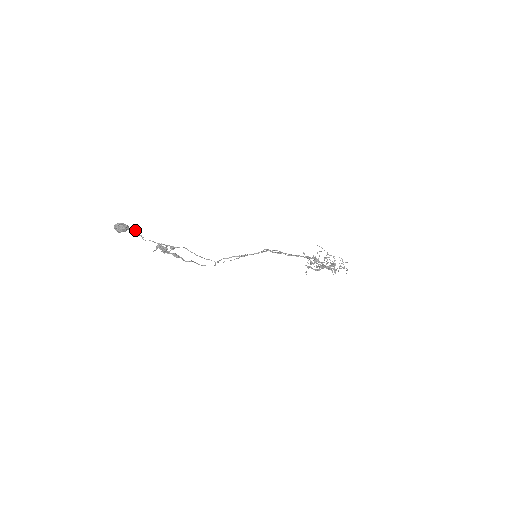
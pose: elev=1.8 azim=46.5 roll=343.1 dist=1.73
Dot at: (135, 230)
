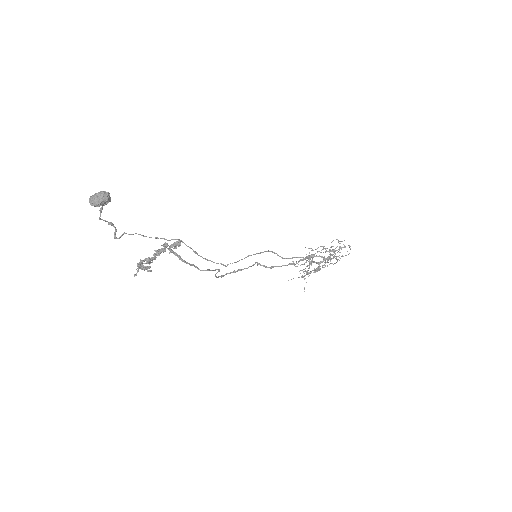
Dot at: (112, 223)
